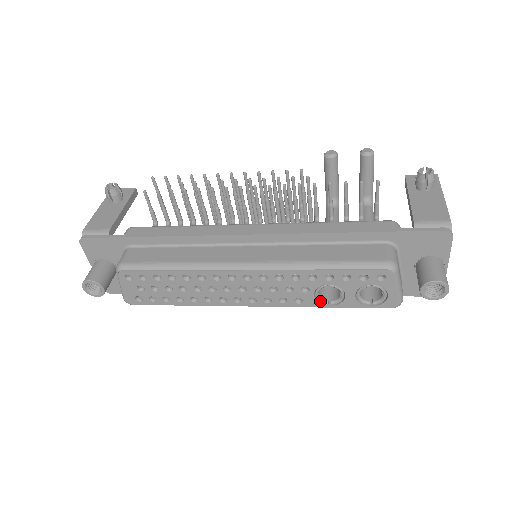
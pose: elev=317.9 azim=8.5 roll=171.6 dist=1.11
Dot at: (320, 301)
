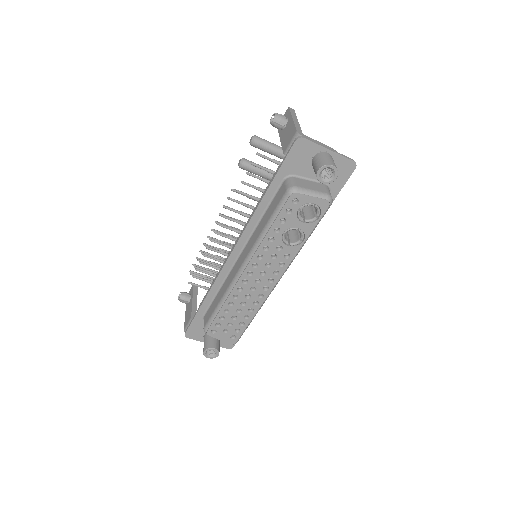
Dot at: (295, 245)
